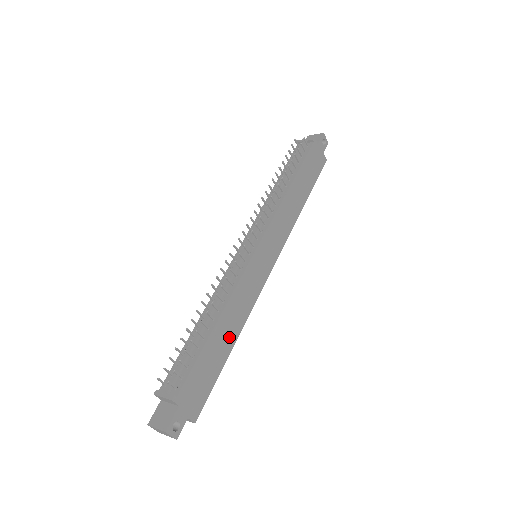
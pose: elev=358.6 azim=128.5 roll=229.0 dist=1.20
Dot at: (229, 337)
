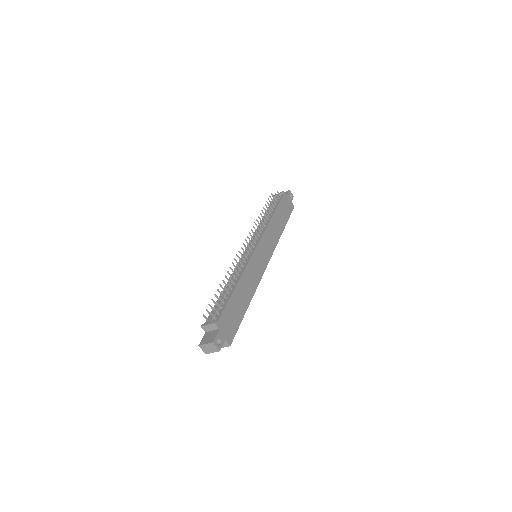
Dot at: (245, 297)
